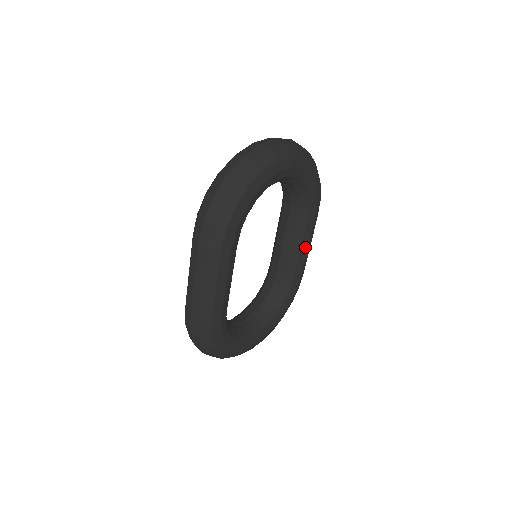
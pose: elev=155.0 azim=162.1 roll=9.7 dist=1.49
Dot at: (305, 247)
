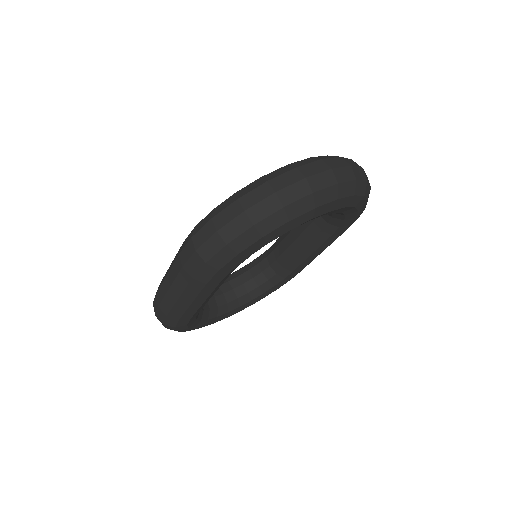
Dot at: (317, 253)
